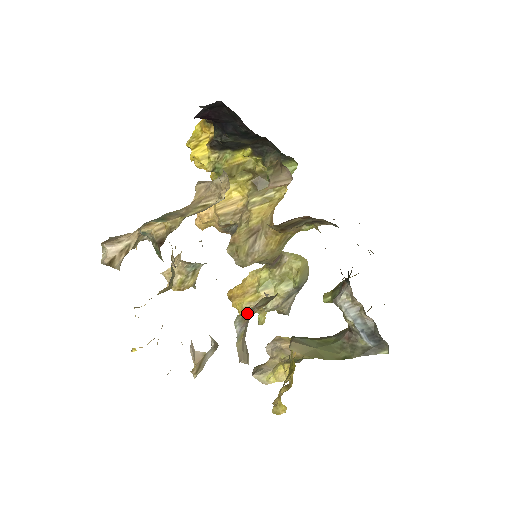
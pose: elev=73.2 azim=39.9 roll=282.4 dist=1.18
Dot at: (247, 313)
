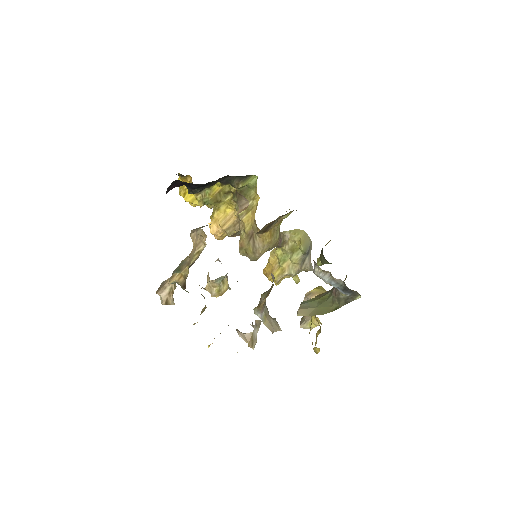
Dot at: (259, 305)
